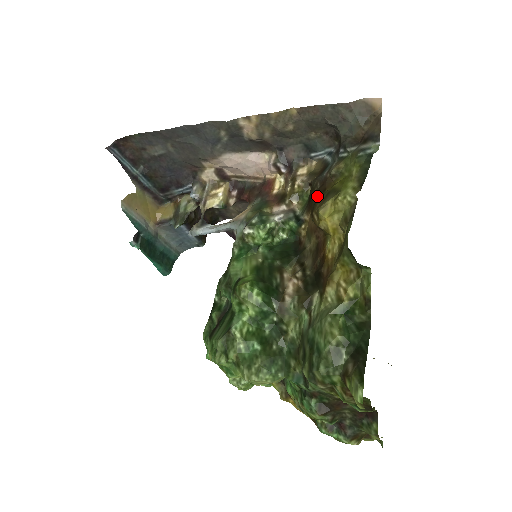
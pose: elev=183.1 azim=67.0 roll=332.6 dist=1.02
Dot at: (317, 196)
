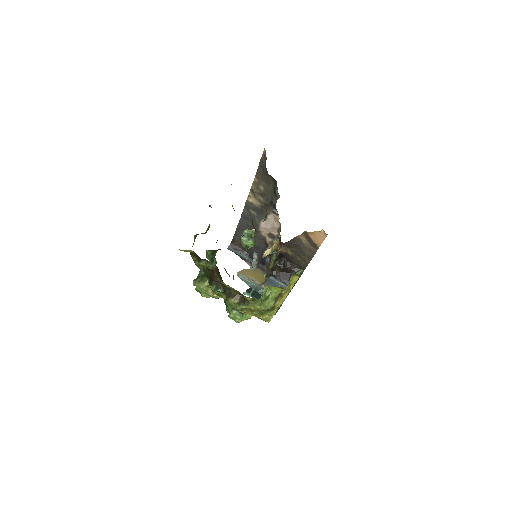
Dot at: occluded
